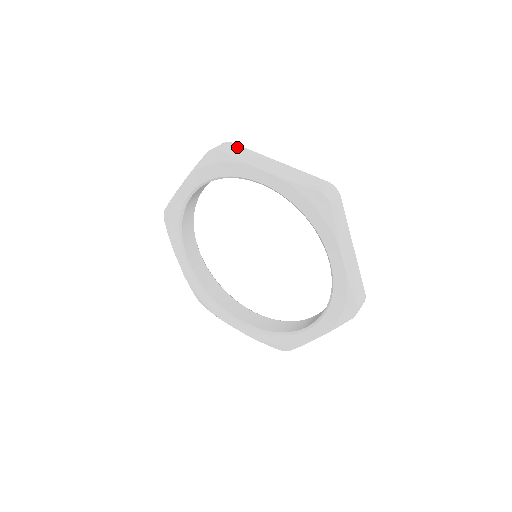
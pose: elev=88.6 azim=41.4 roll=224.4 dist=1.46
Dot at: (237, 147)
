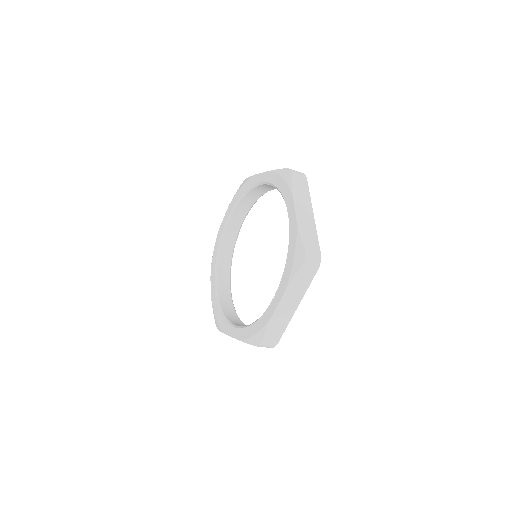
Dot at: occluded
